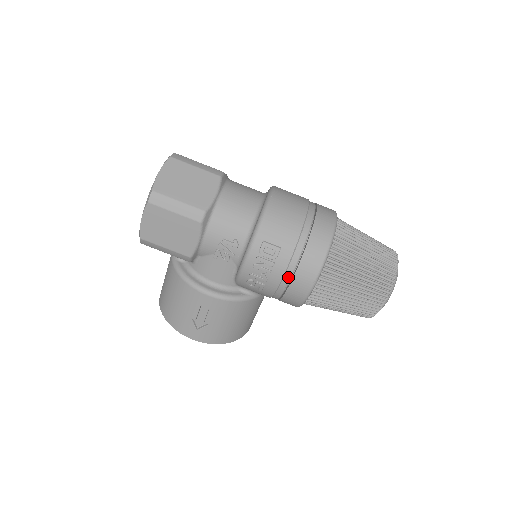
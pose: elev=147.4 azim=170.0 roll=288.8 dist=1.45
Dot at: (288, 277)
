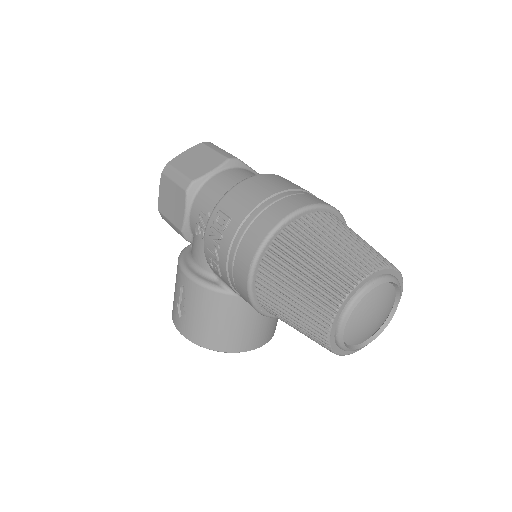
Dot at: (232, 255)
